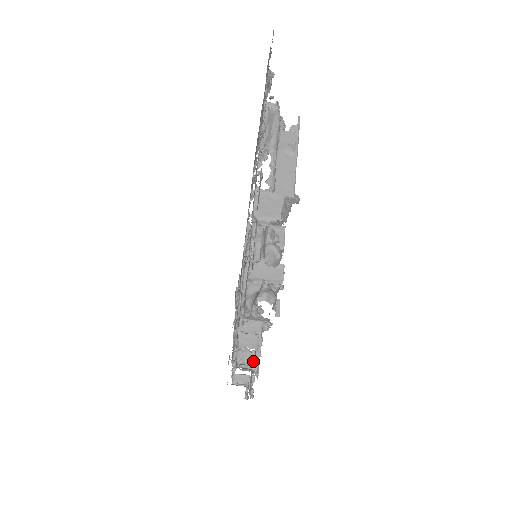
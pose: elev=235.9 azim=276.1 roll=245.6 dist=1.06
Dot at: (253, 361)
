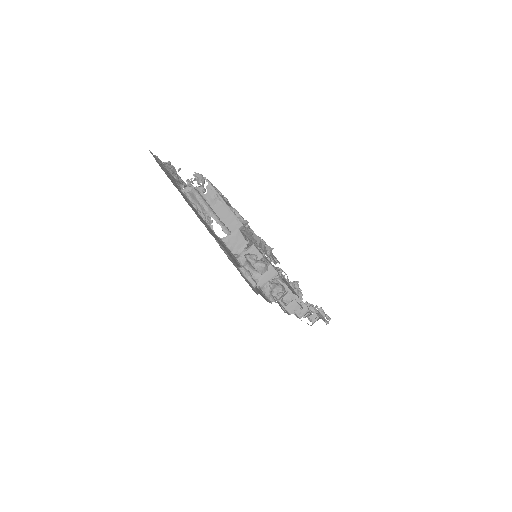
Dot at: (307, 309)
